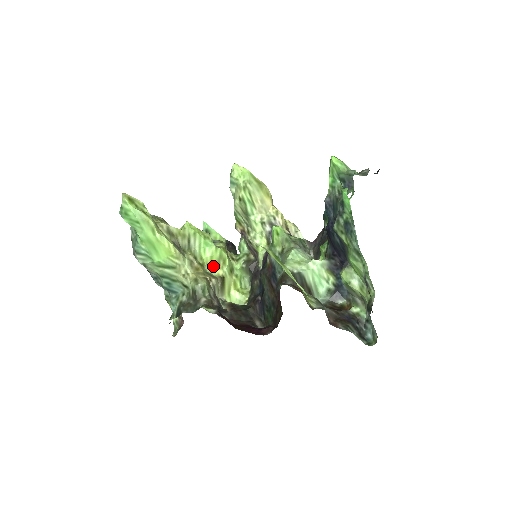
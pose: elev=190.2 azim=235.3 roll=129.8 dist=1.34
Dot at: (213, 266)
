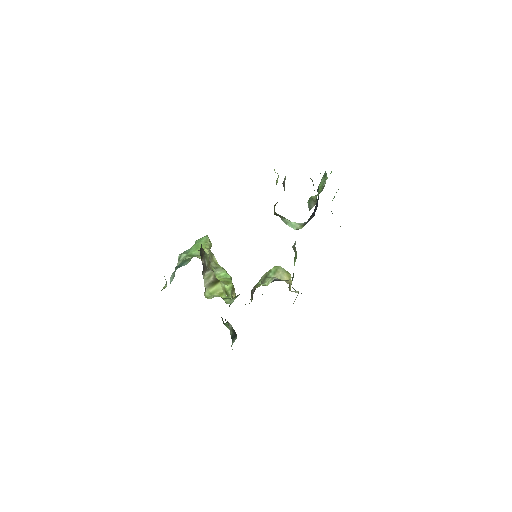
Dot at: occluded
